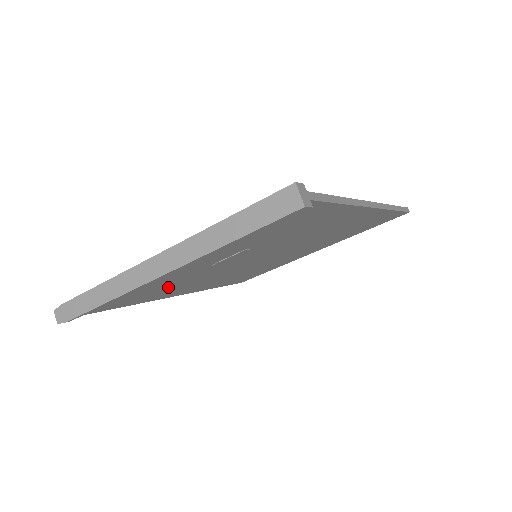
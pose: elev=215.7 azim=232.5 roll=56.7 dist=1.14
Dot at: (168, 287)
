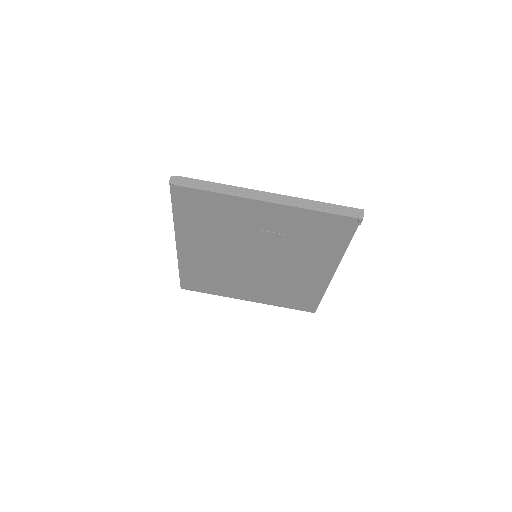
Dot at: (214, 226)
